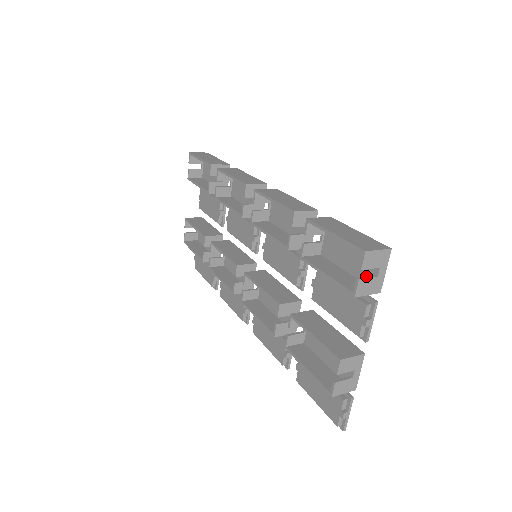
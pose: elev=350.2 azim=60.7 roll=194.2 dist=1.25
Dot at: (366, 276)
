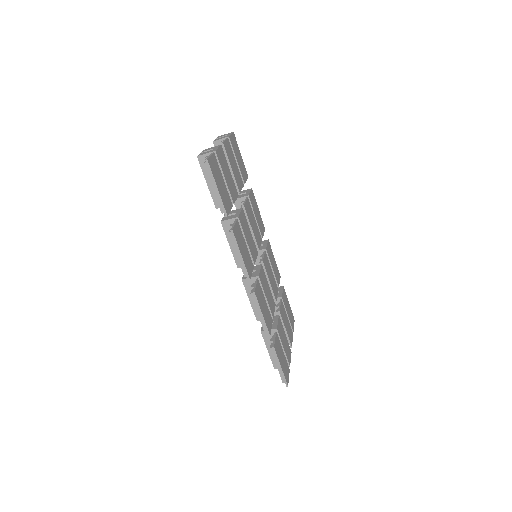
Dot at: occluded
